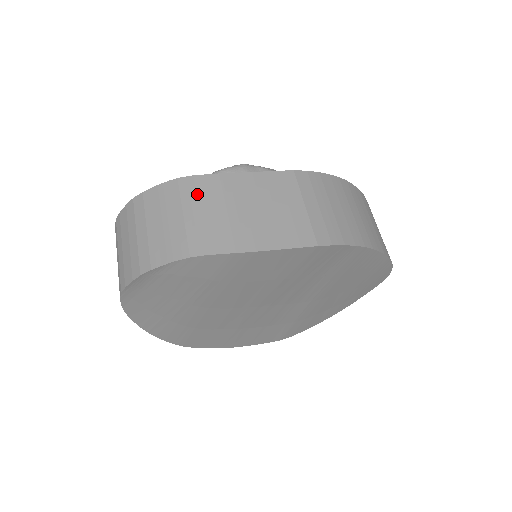
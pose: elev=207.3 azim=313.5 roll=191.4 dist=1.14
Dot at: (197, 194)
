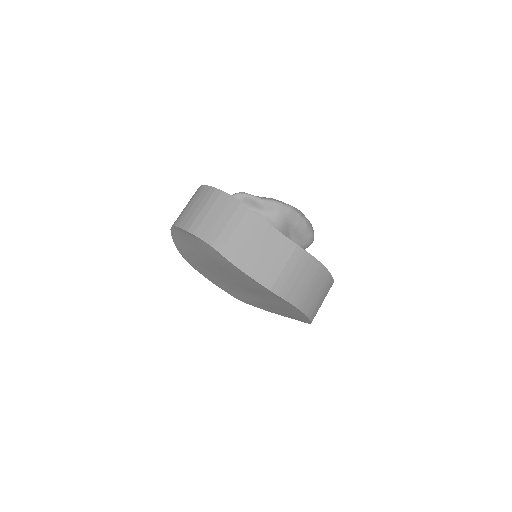
Dot at: (242, 219)
